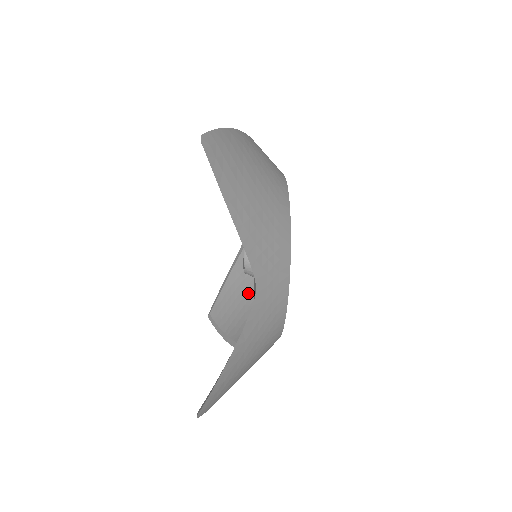
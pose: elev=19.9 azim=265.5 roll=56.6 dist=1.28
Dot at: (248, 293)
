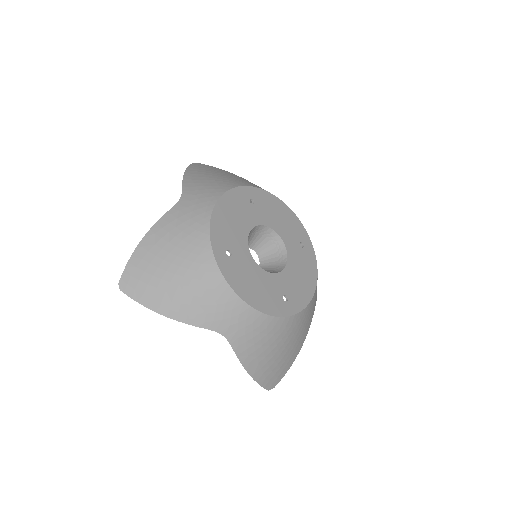
Dot at: occluded
